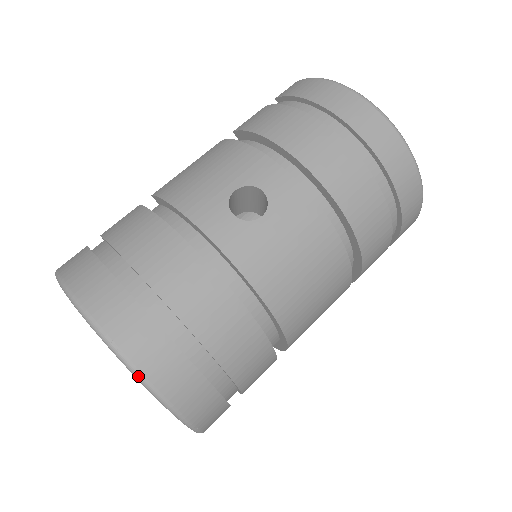
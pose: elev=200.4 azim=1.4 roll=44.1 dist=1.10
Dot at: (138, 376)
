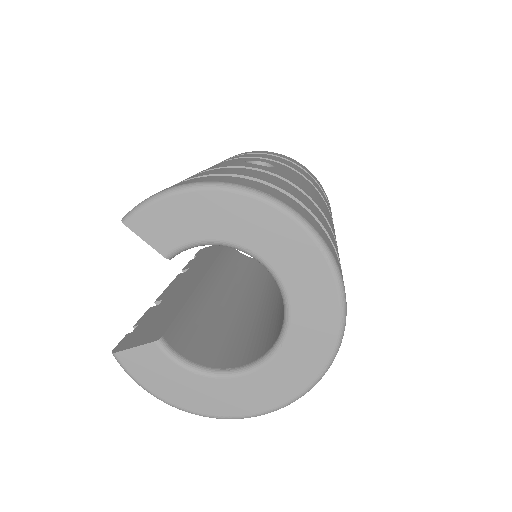
Dot at: (292, 211)
